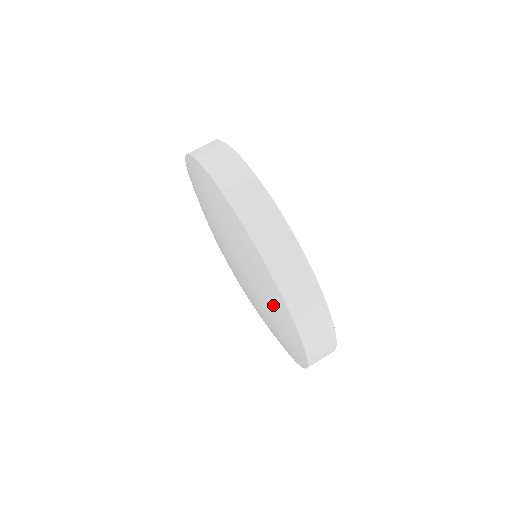
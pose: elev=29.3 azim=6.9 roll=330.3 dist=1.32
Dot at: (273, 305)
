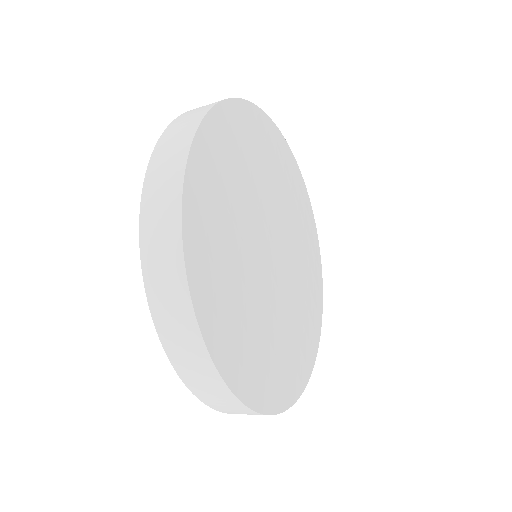
Dot at: occluded
